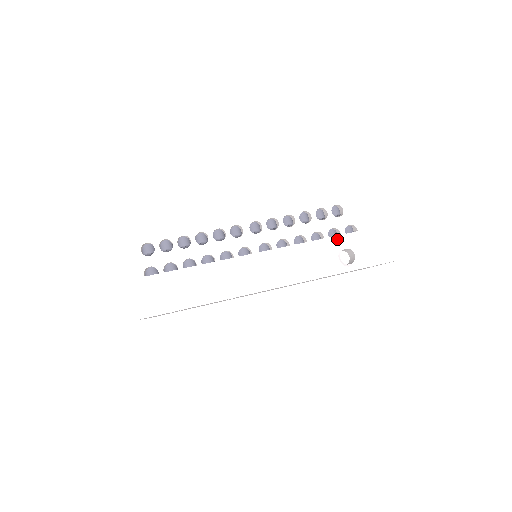
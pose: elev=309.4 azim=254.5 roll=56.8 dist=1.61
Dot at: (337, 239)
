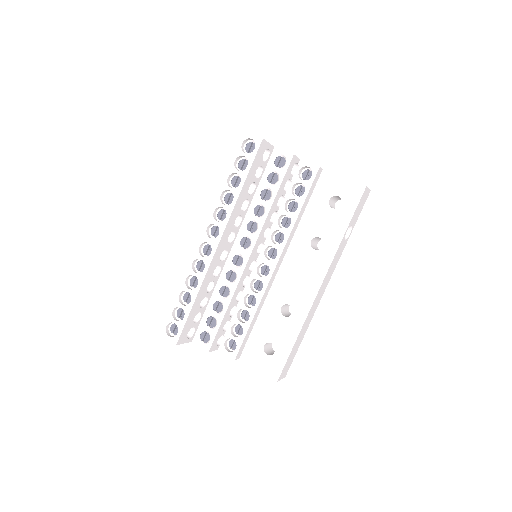
Dot at: (306, 201)
